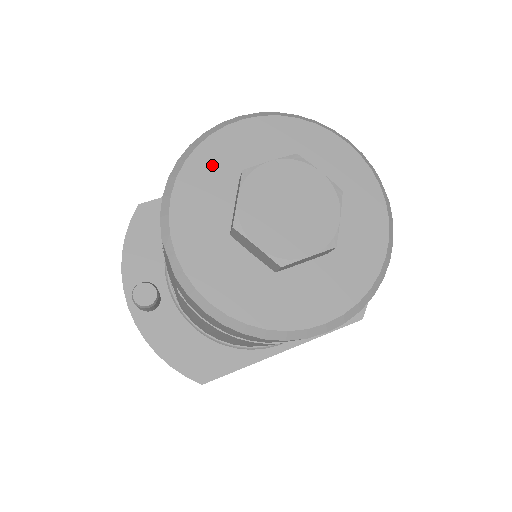
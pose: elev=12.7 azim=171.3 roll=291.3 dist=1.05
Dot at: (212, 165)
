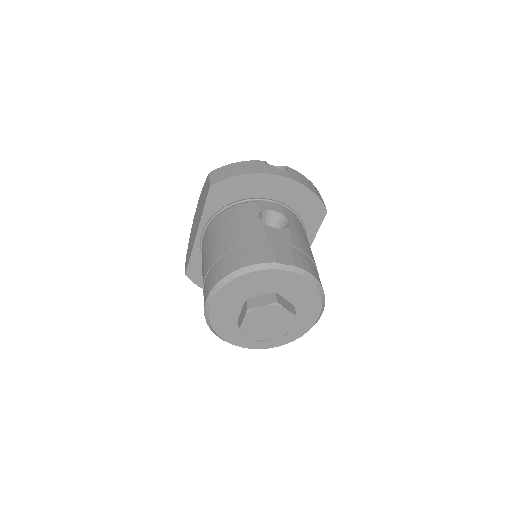
Dot at: (223, 324)
